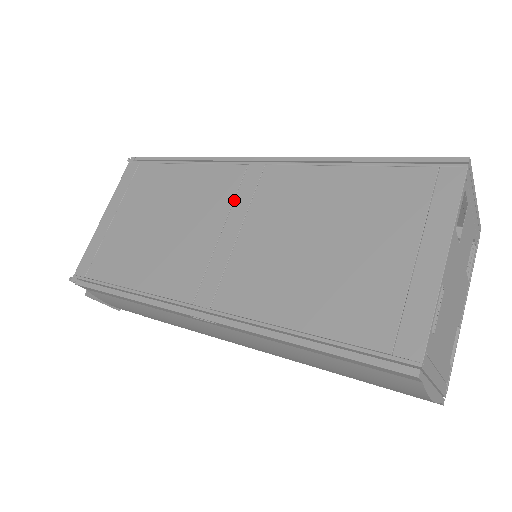
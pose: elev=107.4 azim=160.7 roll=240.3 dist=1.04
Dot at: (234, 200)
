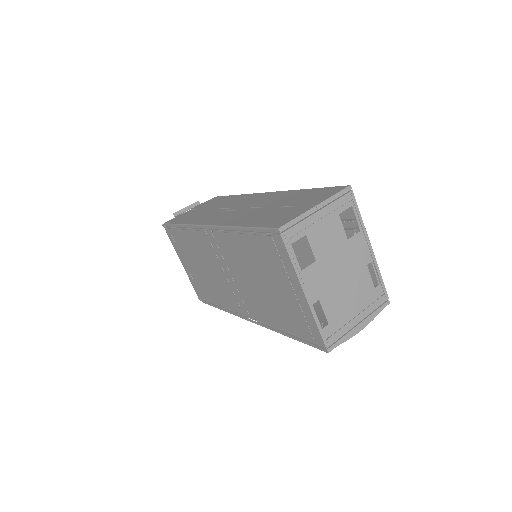
Dot at: (216, 256)
